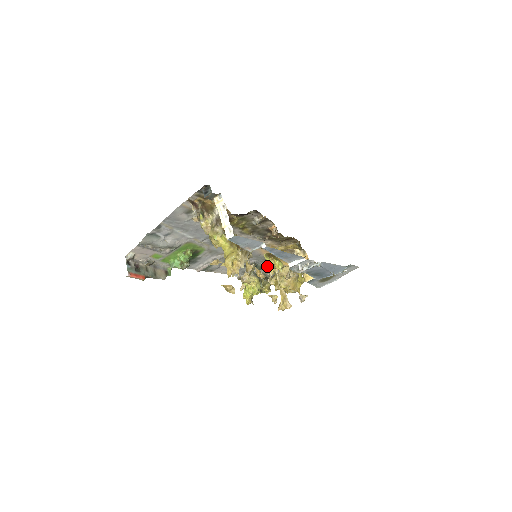
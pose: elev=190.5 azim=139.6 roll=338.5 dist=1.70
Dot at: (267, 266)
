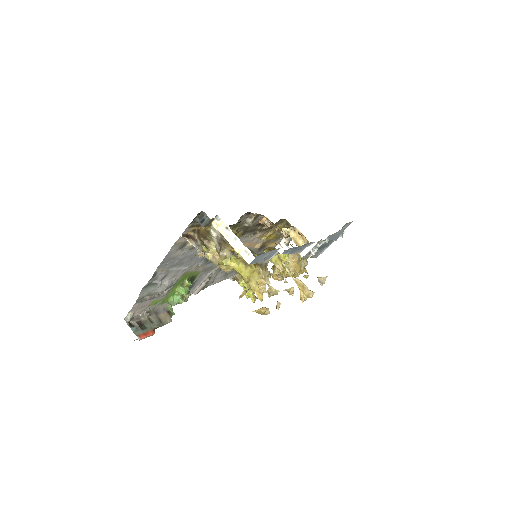
Dot at: (273, 262)
